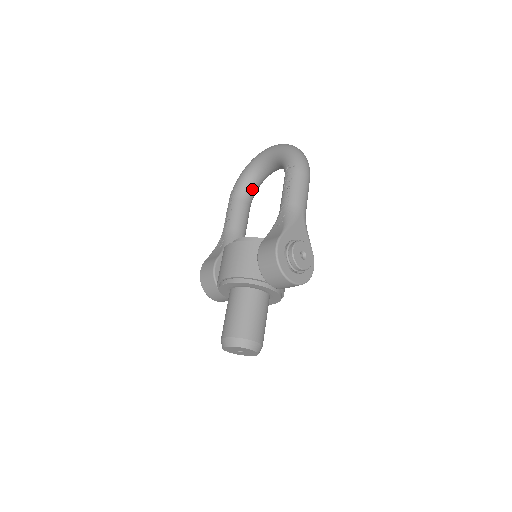
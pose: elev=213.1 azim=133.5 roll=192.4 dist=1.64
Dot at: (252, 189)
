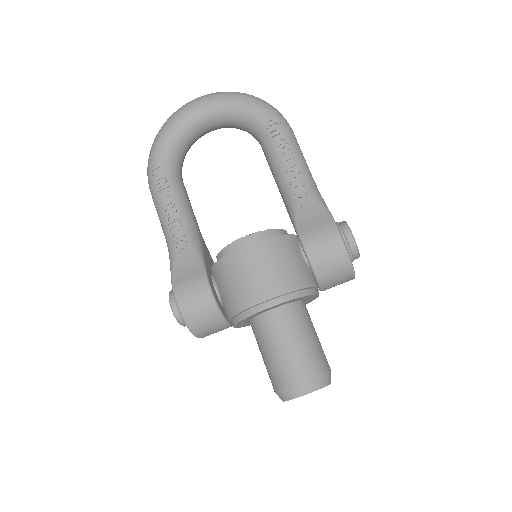
Dot at: (182, 161)
